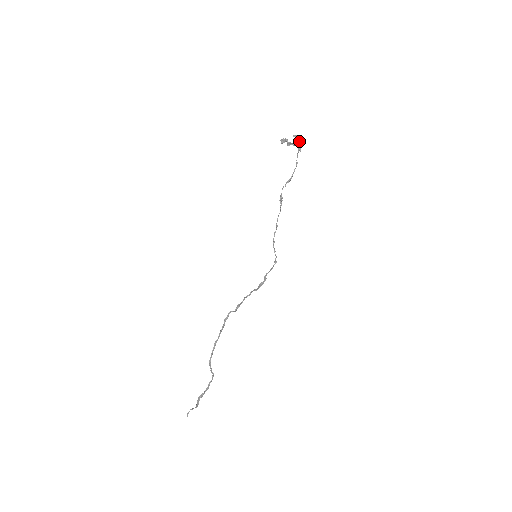
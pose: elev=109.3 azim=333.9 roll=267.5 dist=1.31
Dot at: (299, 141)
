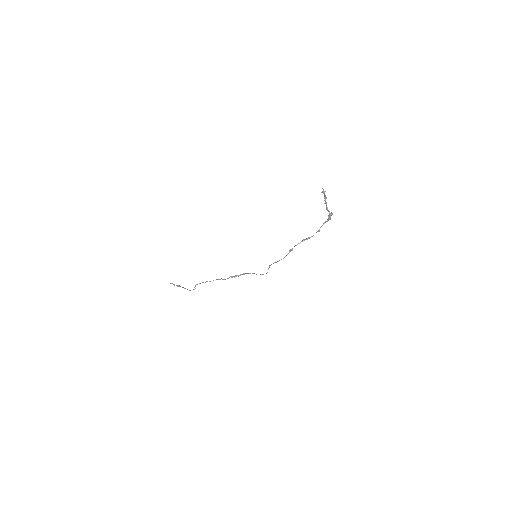
Dot at: occluded
